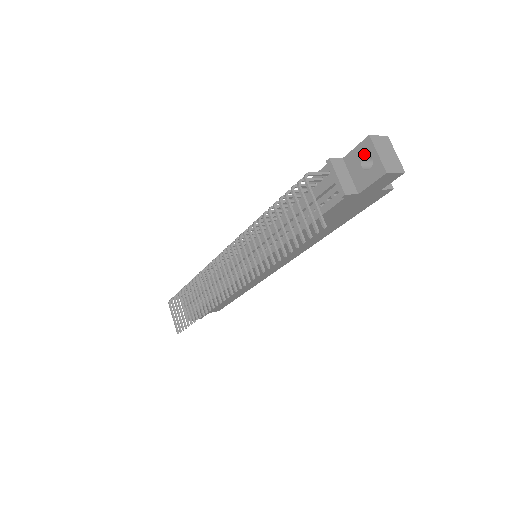
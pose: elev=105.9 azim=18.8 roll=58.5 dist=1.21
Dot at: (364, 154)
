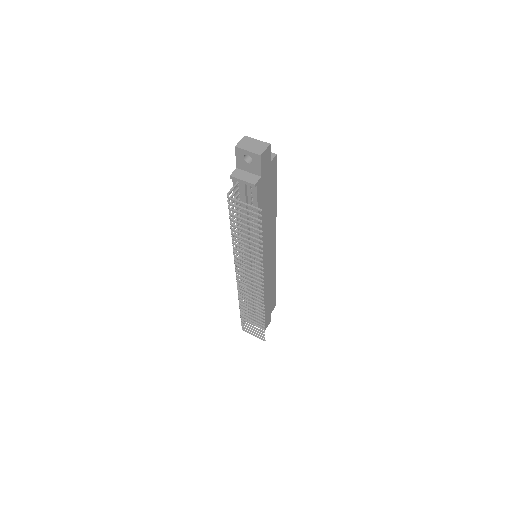
Dot at: (243, 157)
